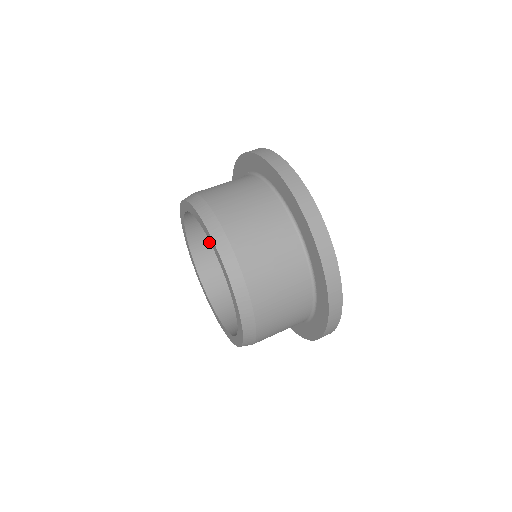
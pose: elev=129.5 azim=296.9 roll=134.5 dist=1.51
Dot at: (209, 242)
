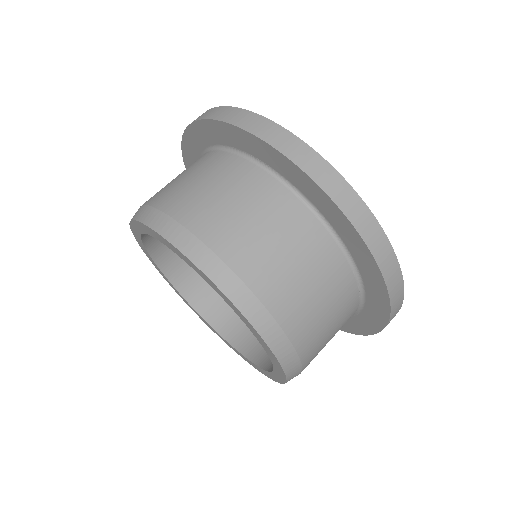
Dot at: occluded
